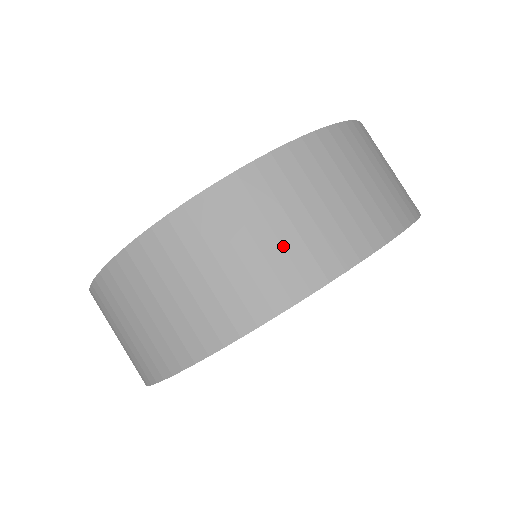
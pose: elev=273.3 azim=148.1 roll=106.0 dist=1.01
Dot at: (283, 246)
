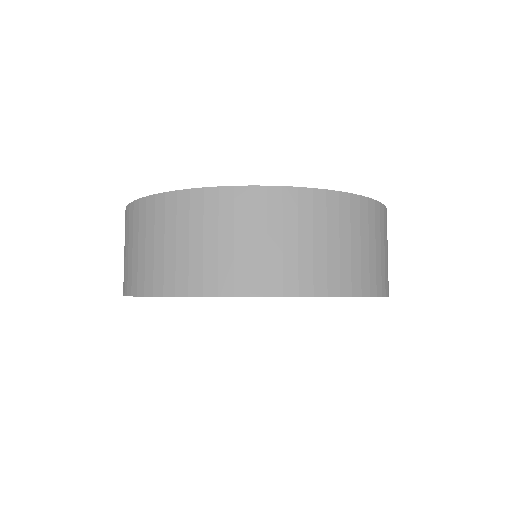
Dot at: (145, 258)
